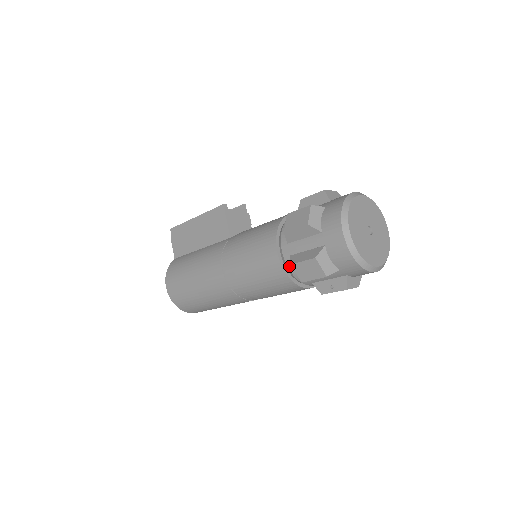
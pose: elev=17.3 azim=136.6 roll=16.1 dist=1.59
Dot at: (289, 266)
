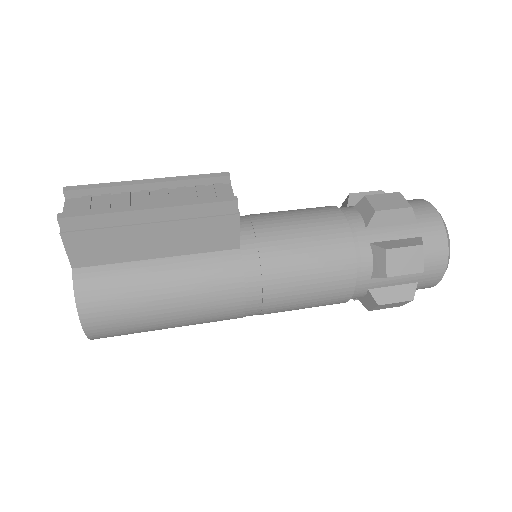
Dot at: (357, 296)
